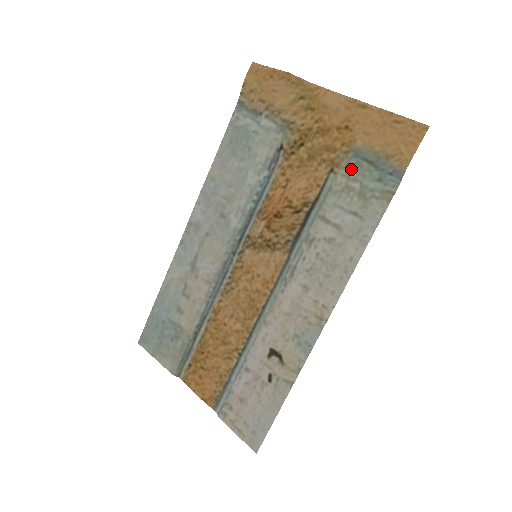
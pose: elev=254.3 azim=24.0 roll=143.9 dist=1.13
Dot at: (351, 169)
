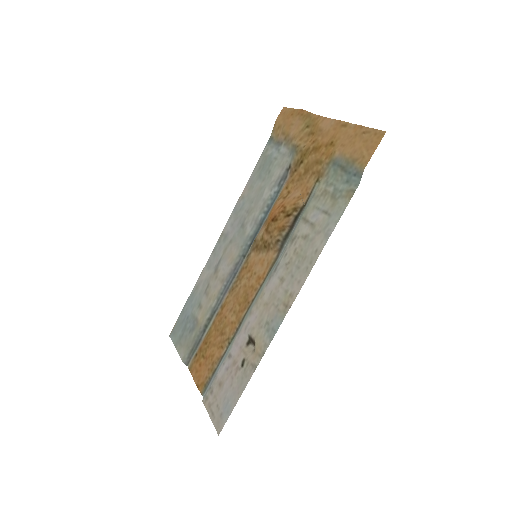
Dot at: (330, 176)
